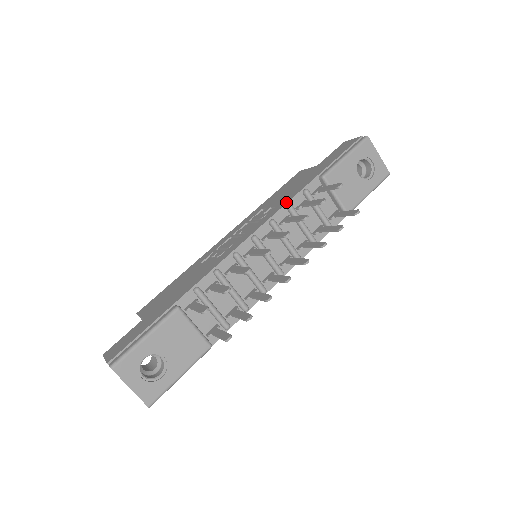
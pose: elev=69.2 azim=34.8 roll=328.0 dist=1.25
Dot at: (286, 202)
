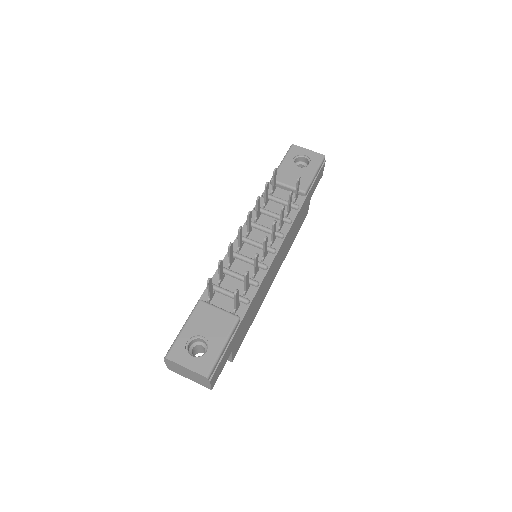
Dot at: (254, 208)
